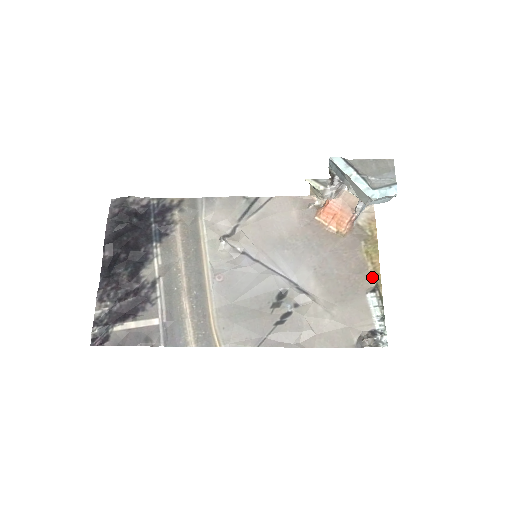
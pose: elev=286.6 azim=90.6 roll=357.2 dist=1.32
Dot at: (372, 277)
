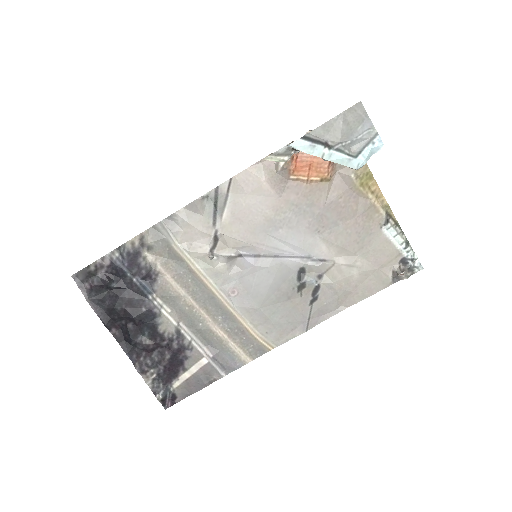
Dot at: (379, 208)
